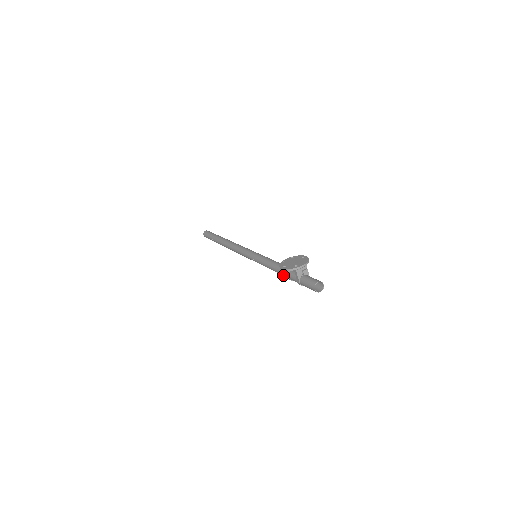
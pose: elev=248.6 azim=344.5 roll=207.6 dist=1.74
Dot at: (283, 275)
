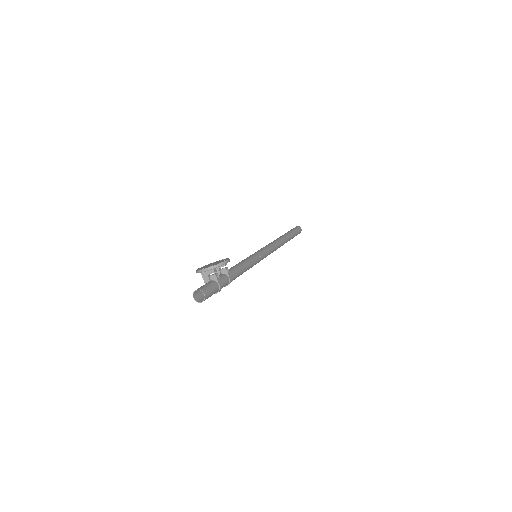
Dot at: occluded
